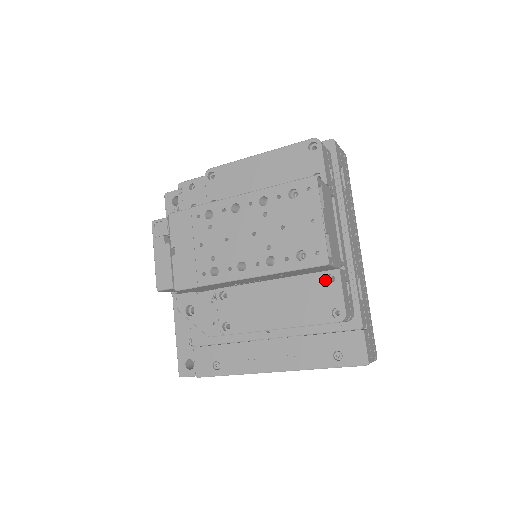
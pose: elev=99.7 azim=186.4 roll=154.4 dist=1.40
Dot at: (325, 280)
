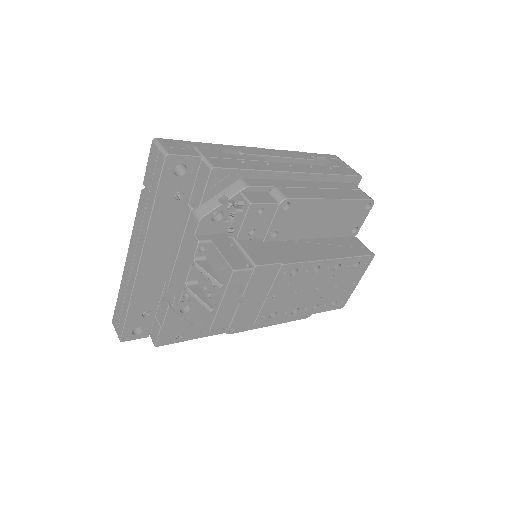
Dot at: occluded
